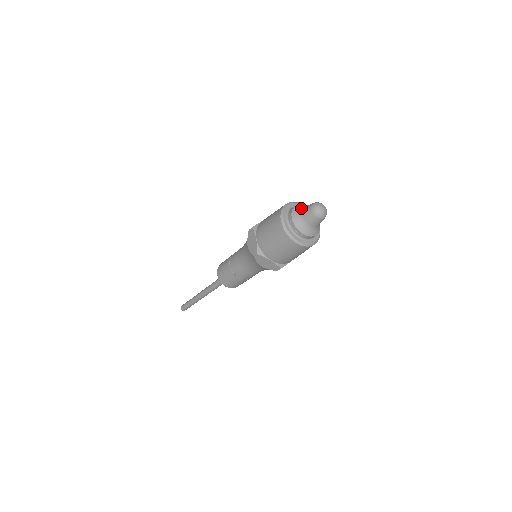
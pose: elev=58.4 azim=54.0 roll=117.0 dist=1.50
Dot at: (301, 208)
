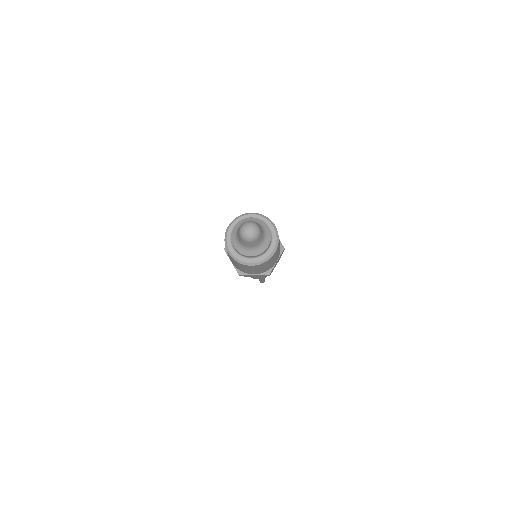
Dot at: (236, 232)
